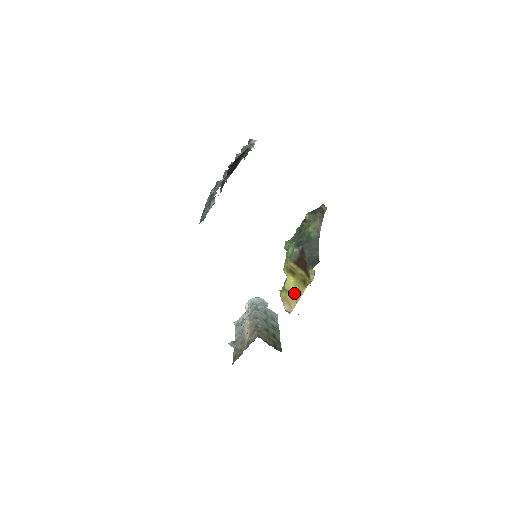
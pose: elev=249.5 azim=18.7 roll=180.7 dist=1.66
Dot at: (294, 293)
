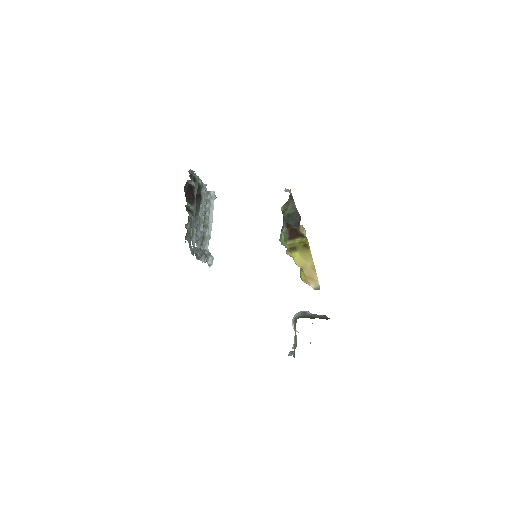
Dot at: (307, 264)
